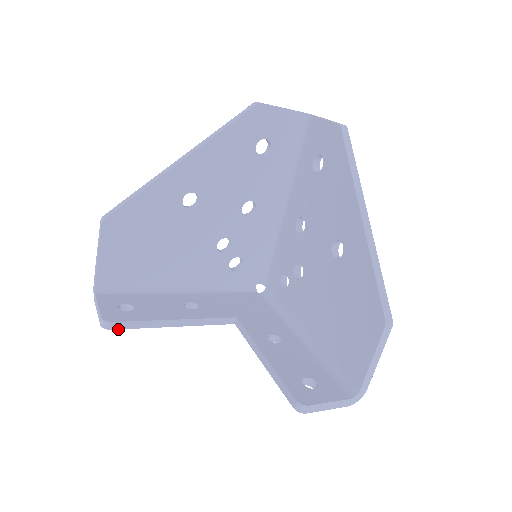
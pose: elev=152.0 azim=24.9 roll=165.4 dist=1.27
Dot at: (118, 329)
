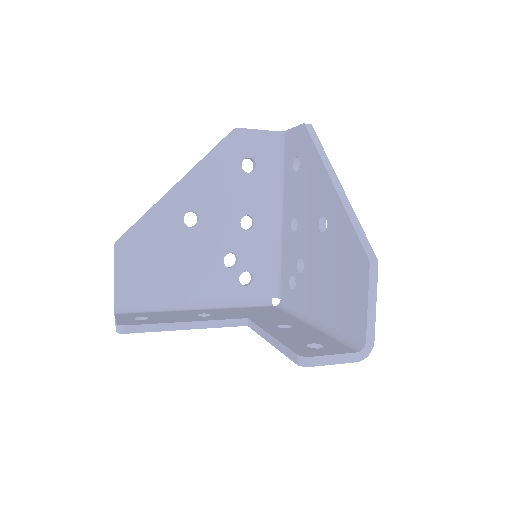
Dot at: occluded
